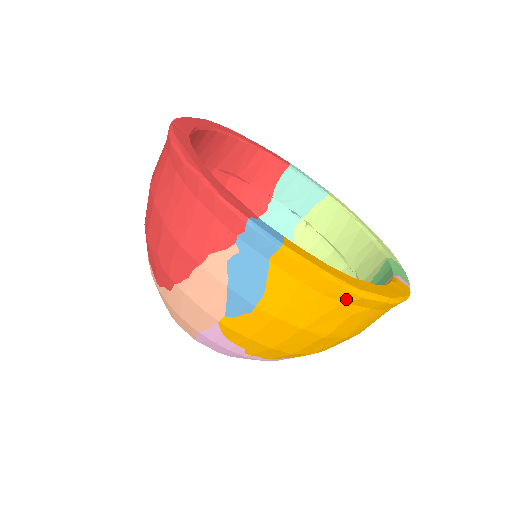
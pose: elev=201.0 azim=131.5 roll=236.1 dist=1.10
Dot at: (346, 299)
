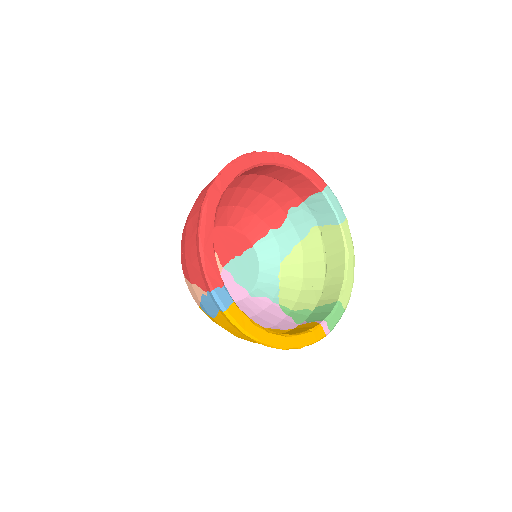
Dot at: occluded
